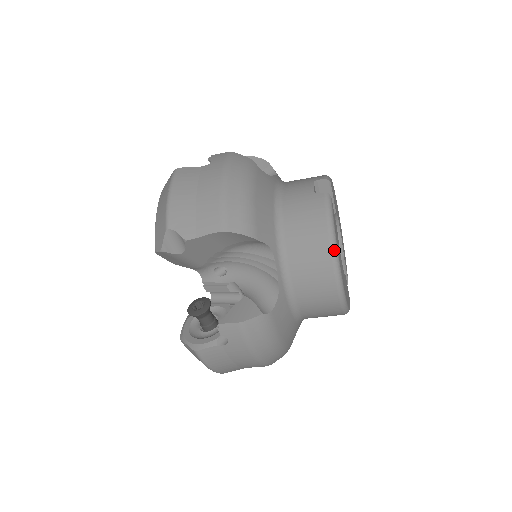
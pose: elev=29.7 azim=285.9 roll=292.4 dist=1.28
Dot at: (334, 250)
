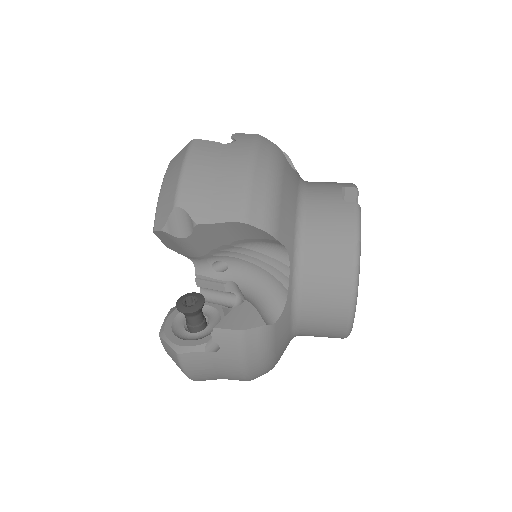
Dot at: (357, 268)
